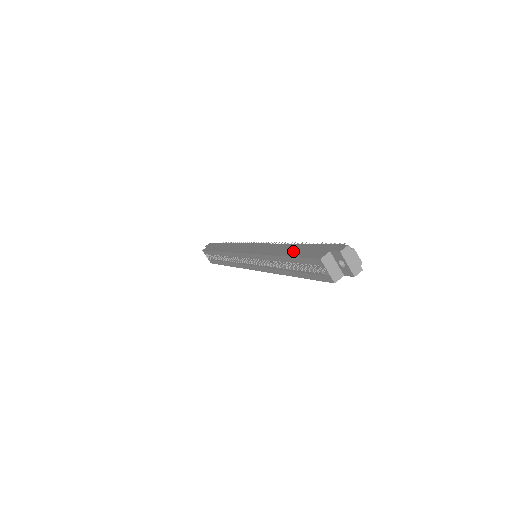
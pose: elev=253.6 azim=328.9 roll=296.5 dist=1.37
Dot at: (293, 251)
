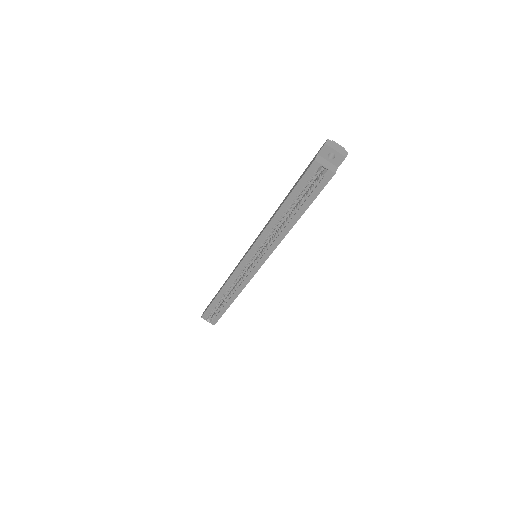
Dot at: (288, 195)
